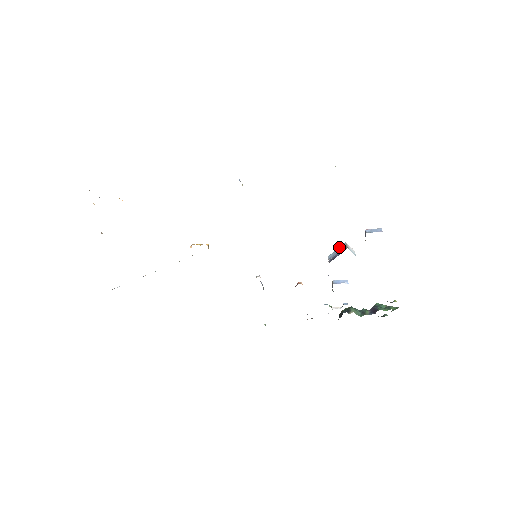
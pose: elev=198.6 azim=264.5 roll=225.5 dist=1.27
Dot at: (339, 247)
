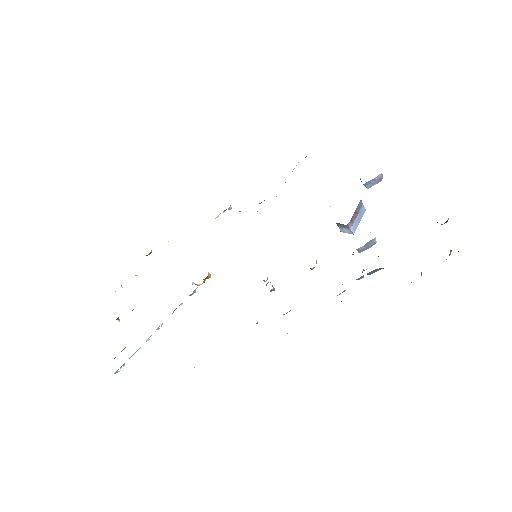
Dot at: occluded
